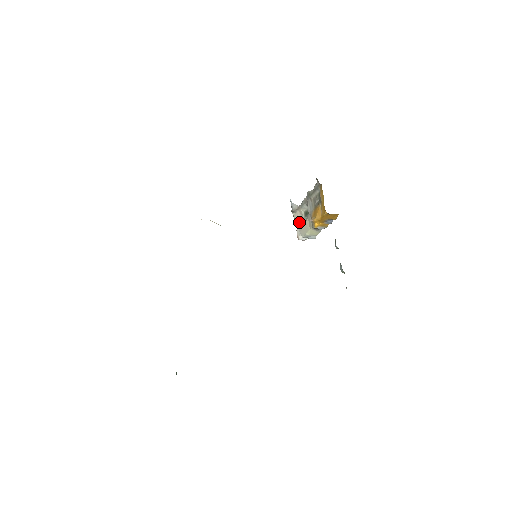
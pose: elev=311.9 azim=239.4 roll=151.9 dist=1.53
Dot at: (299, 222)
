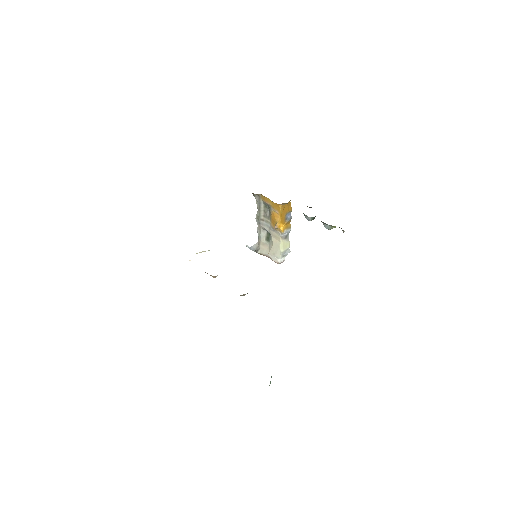
Dot at: (268, 251)
